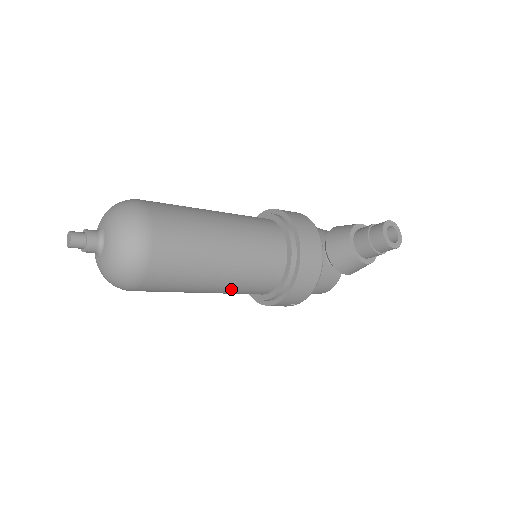
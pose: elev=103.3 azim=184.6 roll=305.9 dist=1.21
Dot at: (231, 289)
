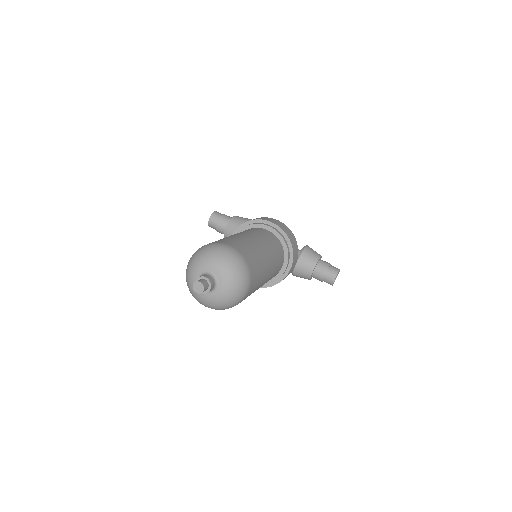
Dot at: occluded
